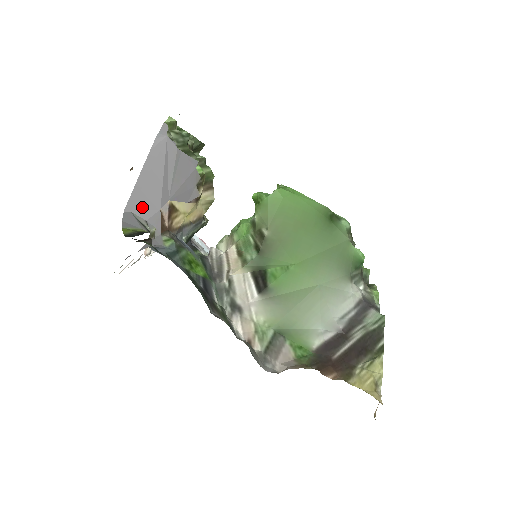
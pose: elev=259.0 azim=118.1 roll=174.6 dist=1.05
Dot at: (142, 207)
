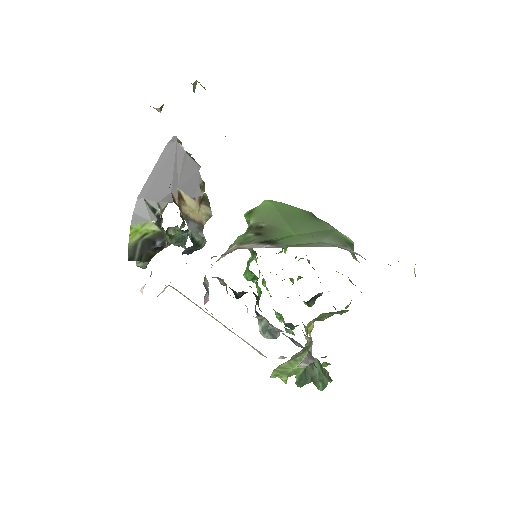
Dot at: (154, 193)
